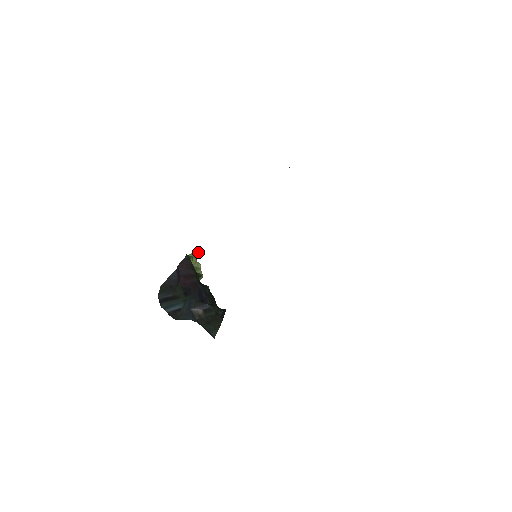
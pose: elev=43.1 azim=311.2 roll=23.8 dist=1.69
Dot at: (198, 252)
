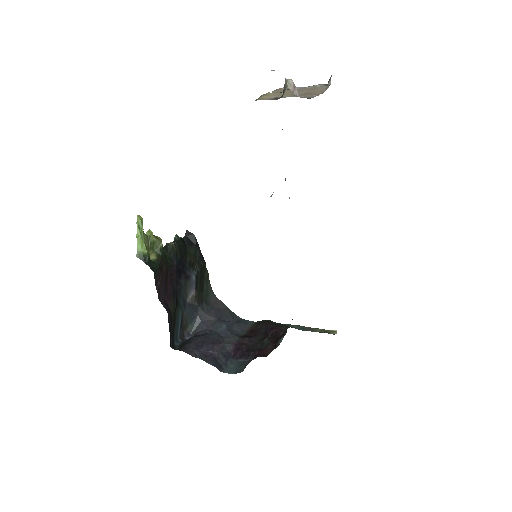
Dot at: (140, 224)
